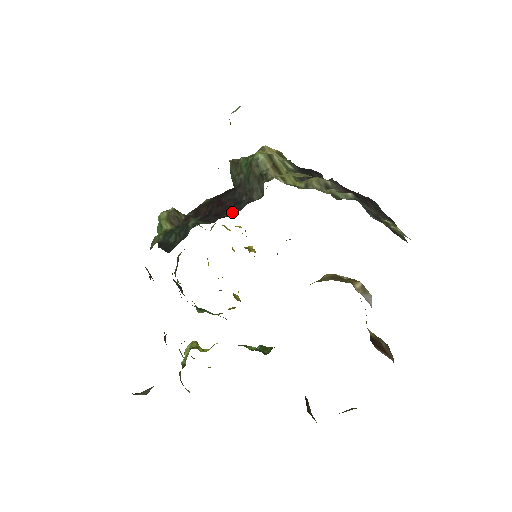
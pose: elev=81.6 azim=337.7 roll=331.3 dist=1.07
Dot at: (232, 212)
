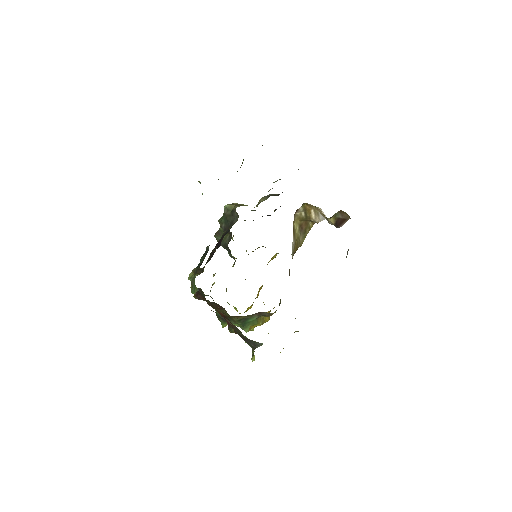
Dot at: occluded
